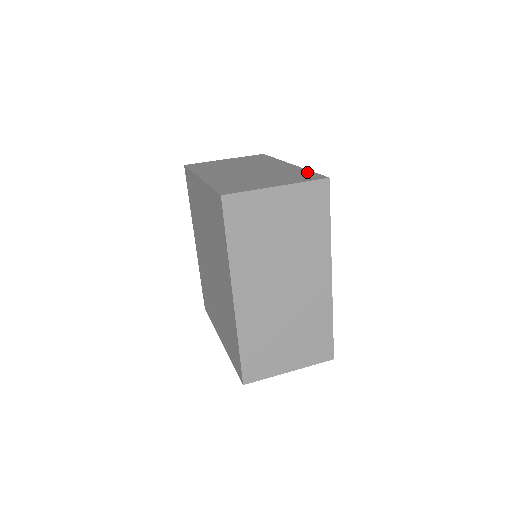
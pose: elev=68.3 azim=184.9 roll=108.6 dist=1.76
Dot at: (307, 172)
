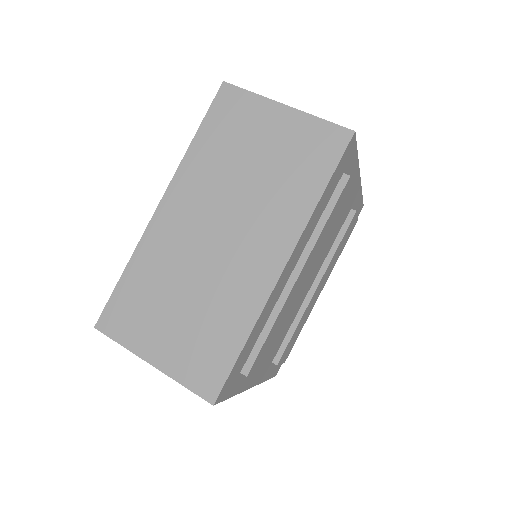
Dot at: occluded
